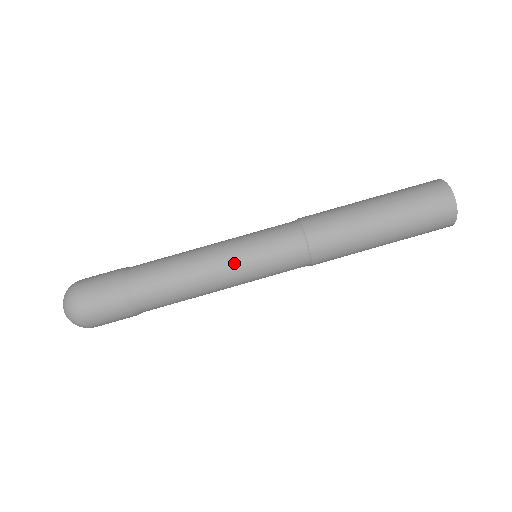
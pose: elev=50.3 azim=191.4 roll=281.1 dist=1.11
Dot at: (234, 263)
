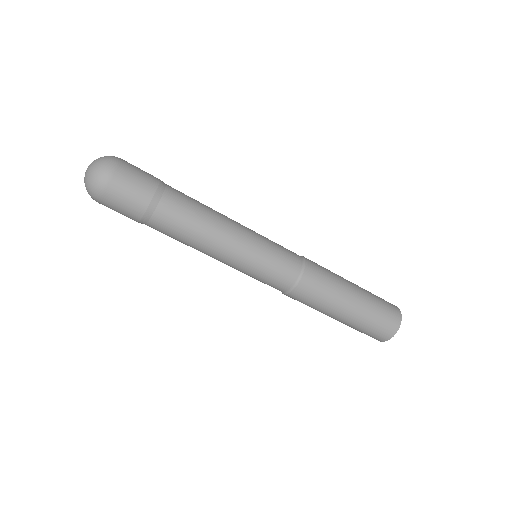
Dot at: (250, 238)
